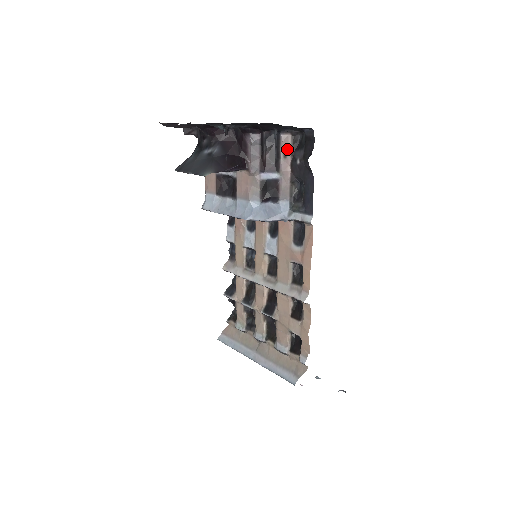
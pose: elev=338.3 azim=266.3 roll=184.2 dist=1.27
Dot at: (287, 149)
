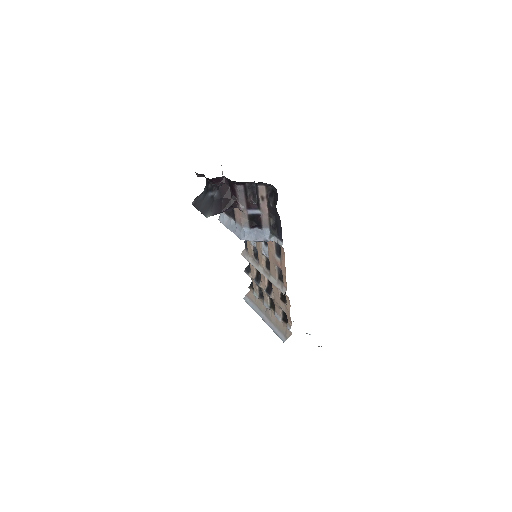
Dot at: (263, 195)
